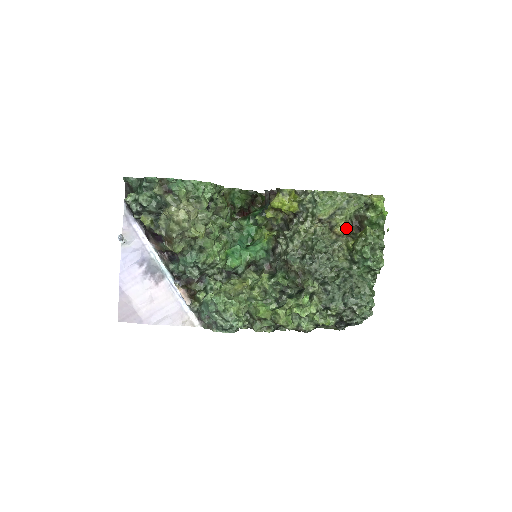
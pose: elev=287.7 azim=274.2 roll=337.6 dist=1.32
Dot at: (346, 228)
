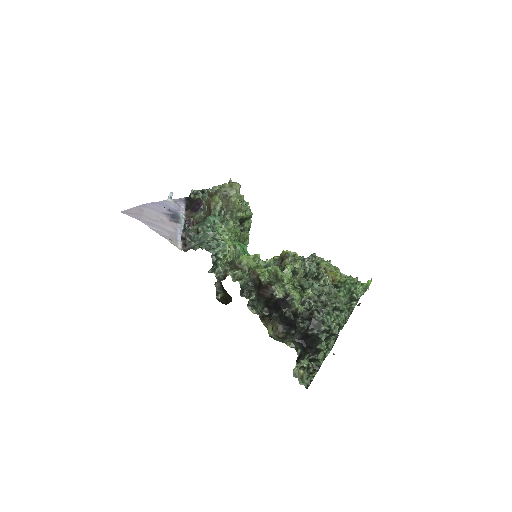
Dot at: (335, 278)
